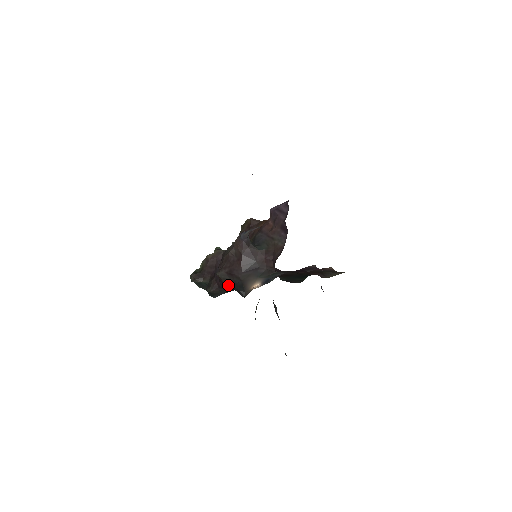
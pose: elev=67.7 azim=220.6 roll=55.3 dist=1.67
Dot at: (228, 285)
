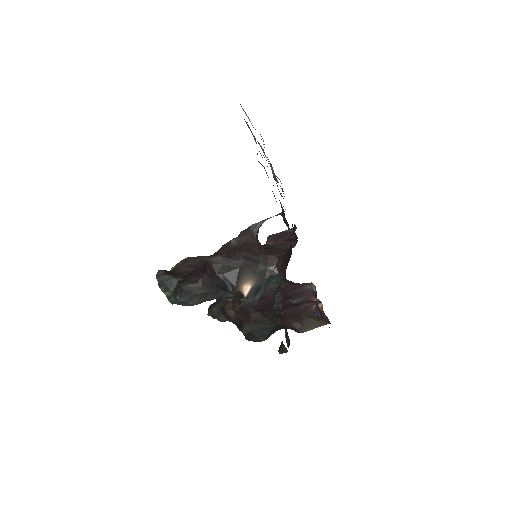
Dot at: (218, 273)
